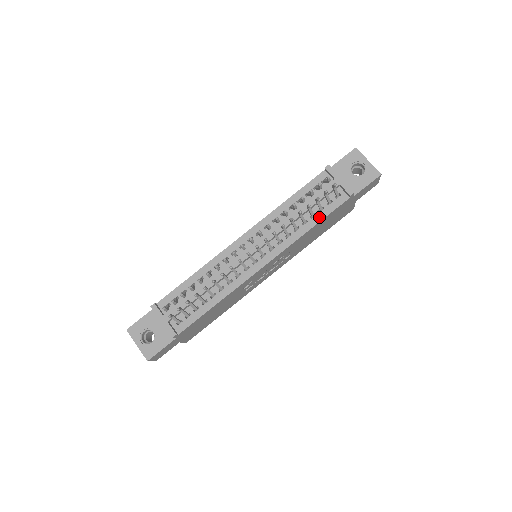
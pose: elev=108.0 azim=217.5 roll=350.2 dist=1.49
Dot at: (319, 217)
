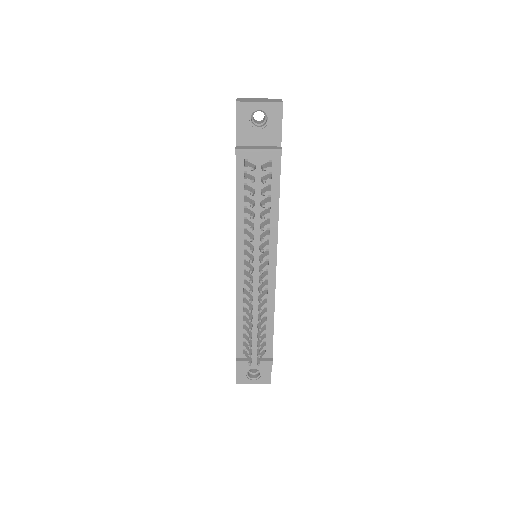
Dot at: (275, 195)
